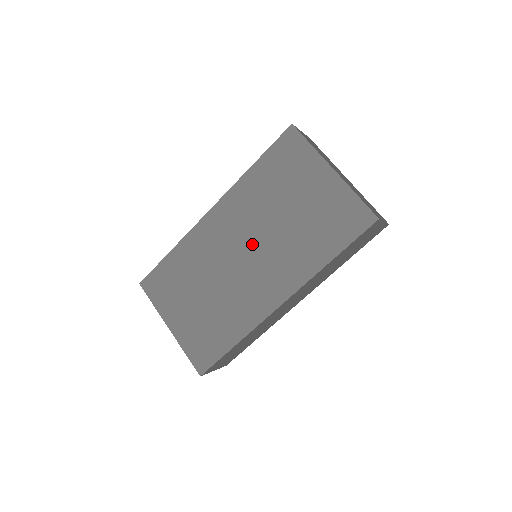
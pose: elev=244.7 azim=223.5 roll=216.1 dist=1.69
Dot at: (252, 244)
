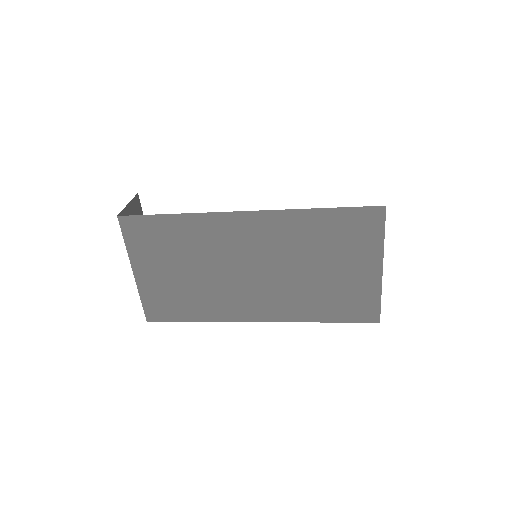
Dot at: (267, 268)
